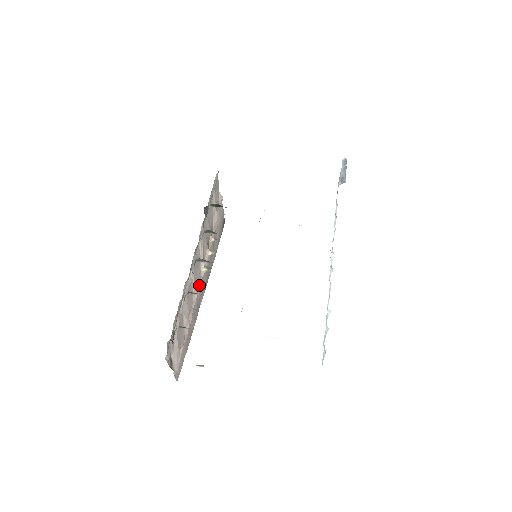
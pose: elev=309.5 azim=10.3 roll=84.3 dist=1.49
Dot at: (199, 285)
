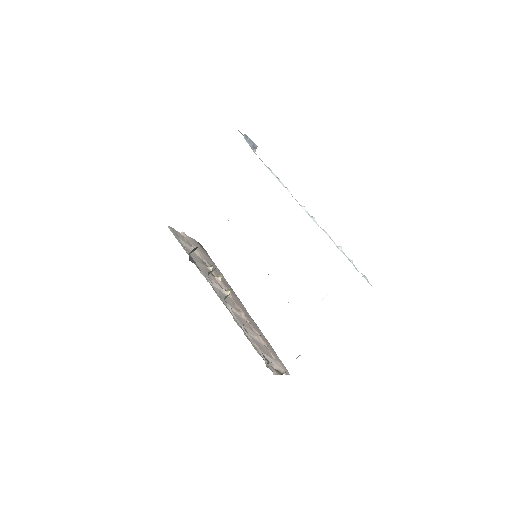
Dot at: (236, 306)
